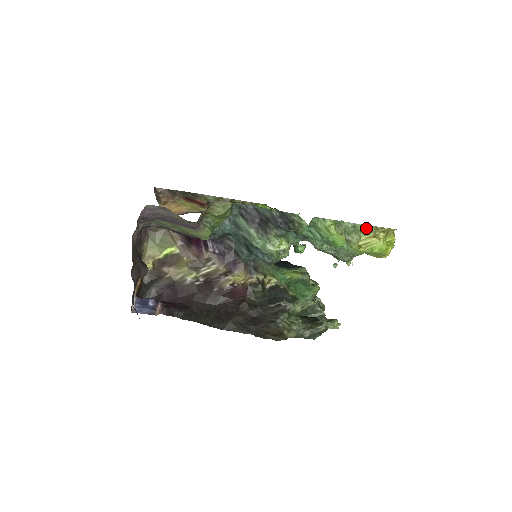
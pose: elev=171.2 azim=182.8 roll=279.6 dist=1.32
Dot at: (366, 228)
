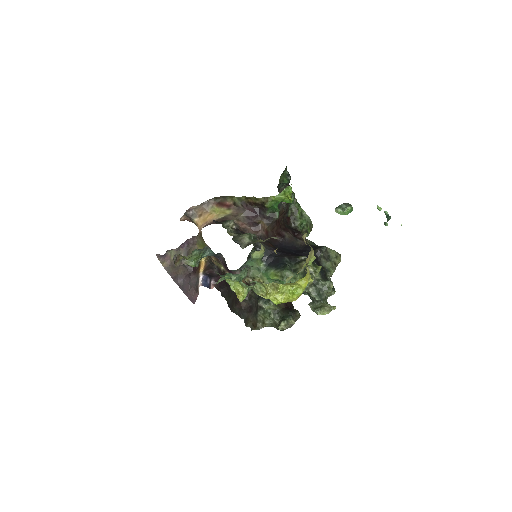
Dot at: (263, 284)
